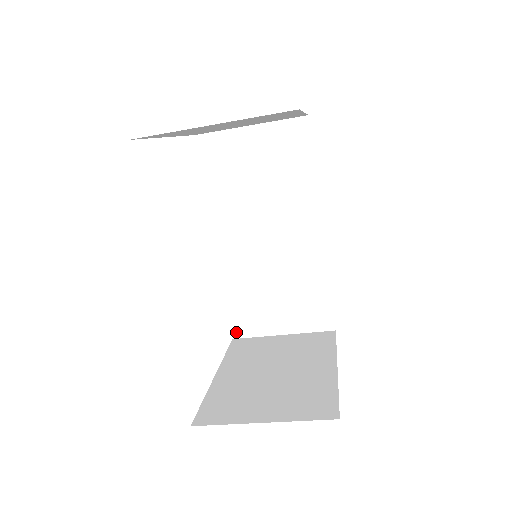
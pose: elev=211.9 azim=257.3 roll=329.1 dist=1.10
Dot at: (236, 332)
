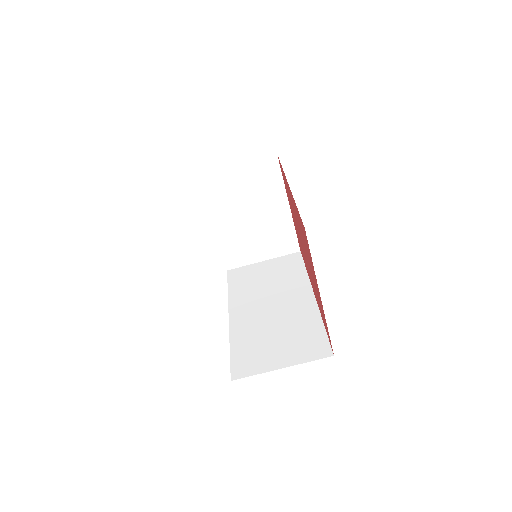
Dot at: (235, 374)
